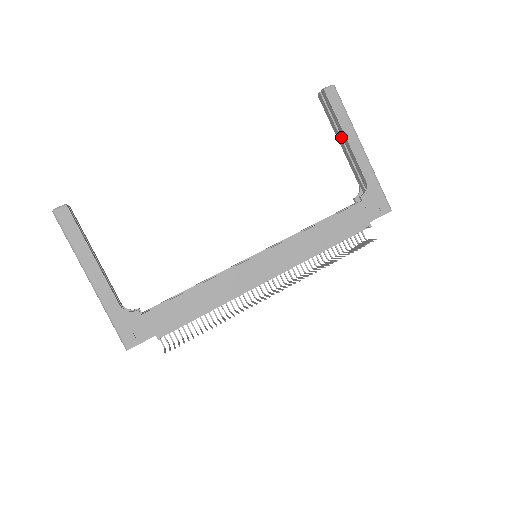
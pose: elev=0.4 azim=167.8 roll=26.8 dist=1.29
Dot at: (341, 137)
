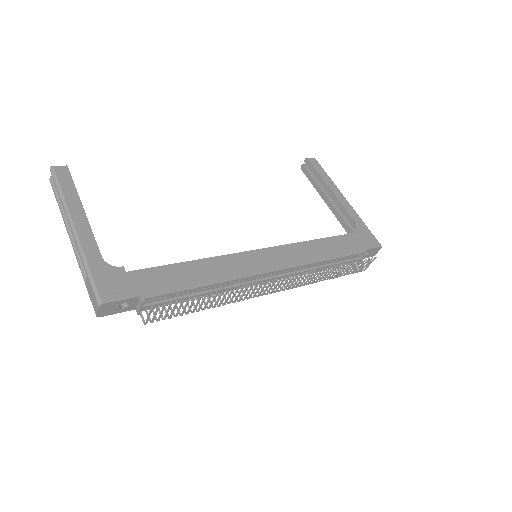
Dot at: (325, 193)
